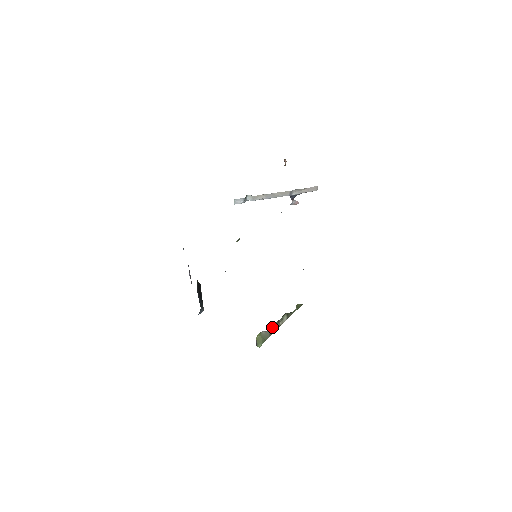
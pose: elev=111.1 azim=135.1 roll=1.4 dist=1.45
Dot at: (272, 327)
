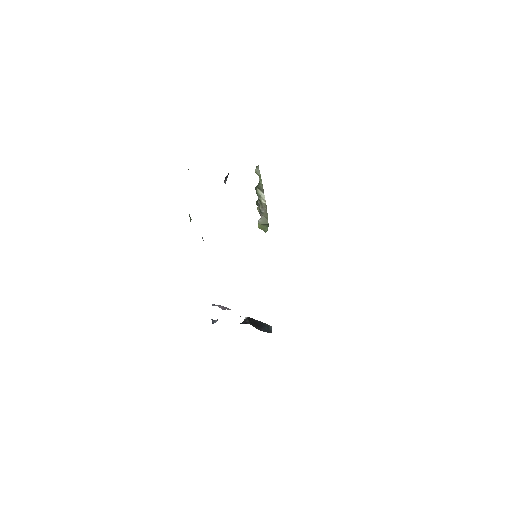
Dot at: (261, 211)
